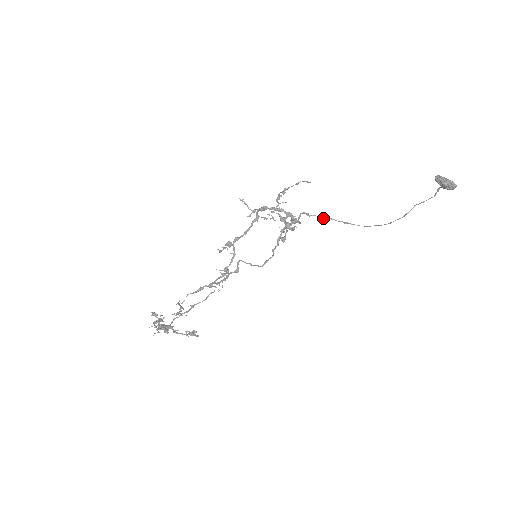
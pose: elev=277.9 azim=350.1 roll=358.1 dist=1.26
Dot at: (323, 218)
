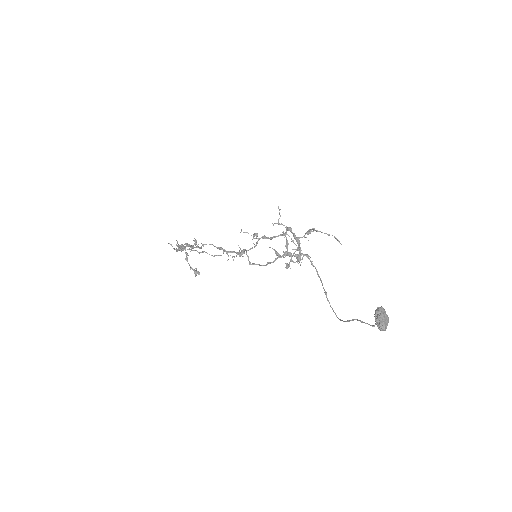
Dot at: (318, 275)
